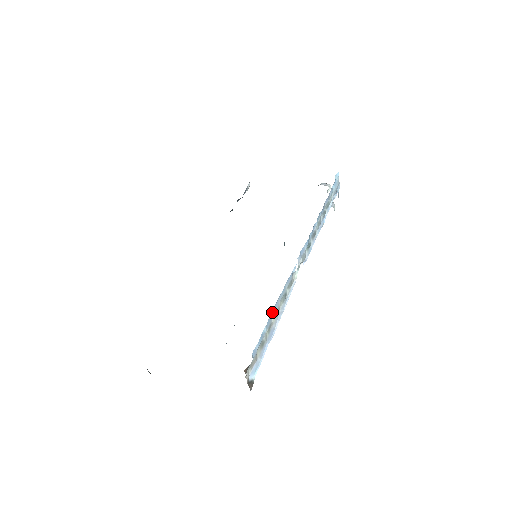
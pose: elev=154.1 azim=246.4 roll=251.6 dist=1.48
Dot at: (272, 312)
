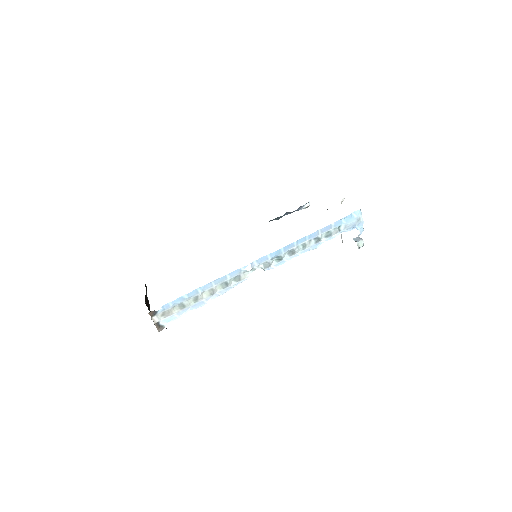
Dot at: (201, 288)
